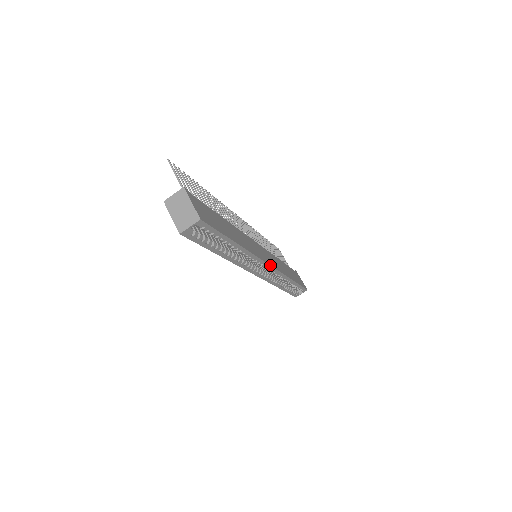
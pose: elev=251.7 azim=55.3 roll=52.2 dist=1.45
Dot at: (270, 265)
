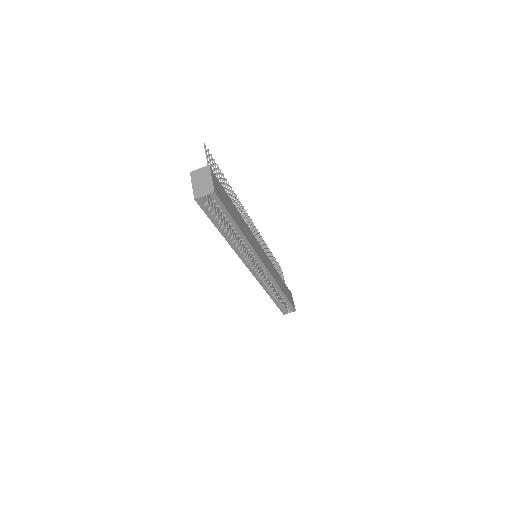
Dot at: (266, 266)
